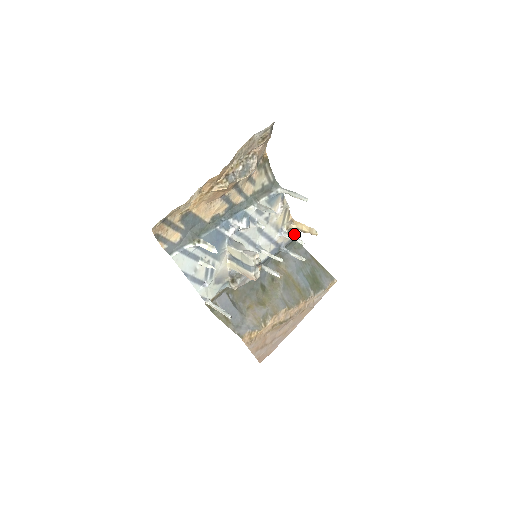
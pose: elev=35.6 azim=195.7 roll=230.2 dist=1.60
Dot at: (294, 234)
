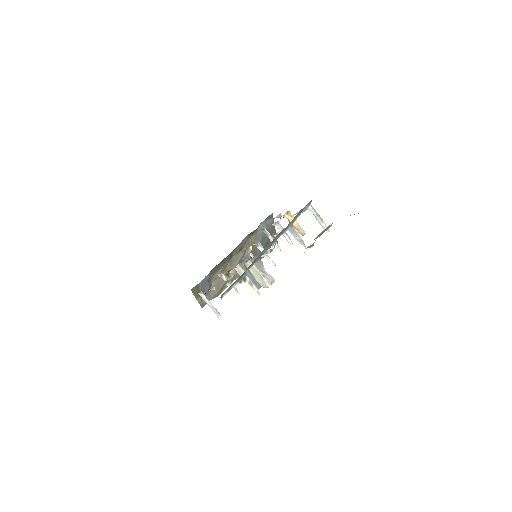
Dot at: (278, 215)
